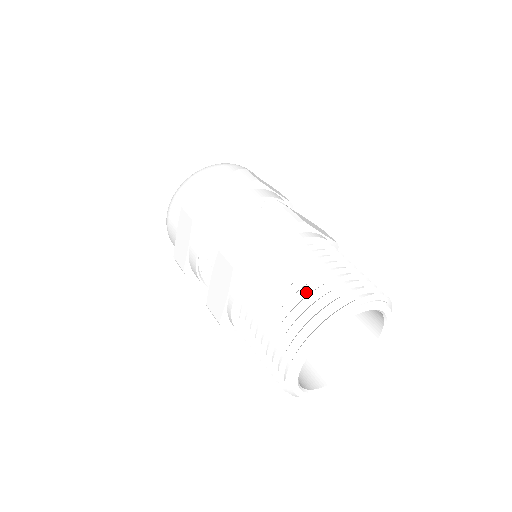
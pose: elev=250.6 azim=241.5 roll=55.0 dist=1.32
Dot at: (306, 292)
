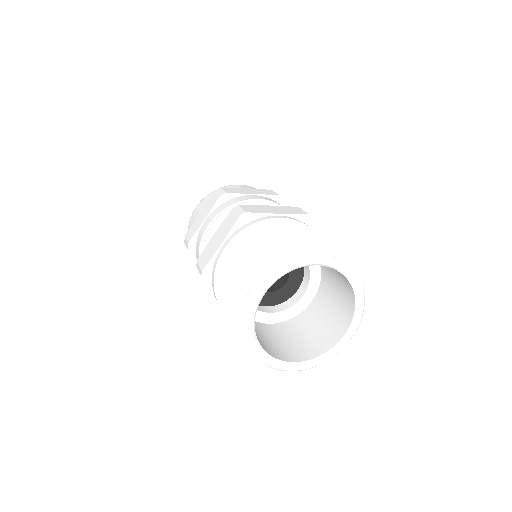
Dot at: occluded
